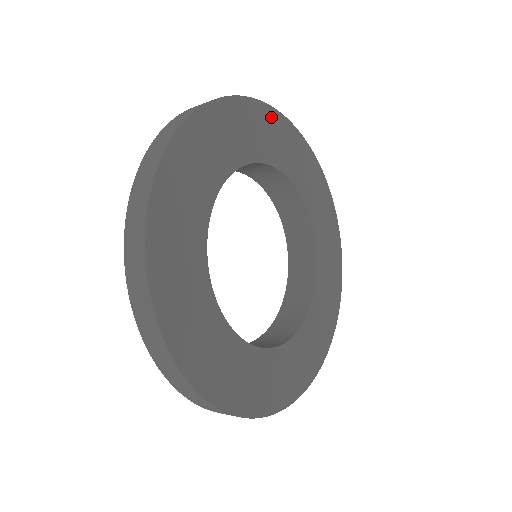
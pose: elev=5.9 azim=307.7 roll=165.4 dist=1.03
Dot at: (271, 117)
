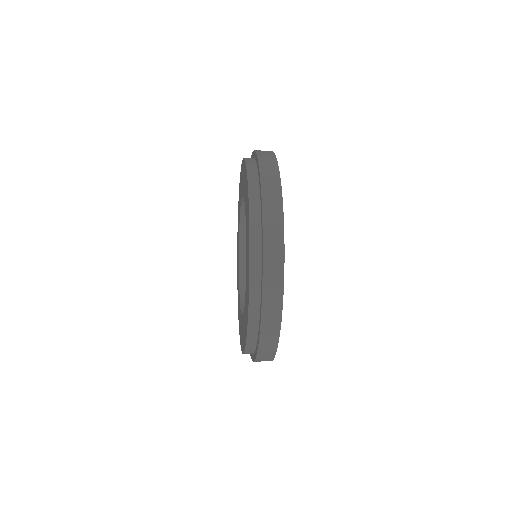
Dot at: occluded
